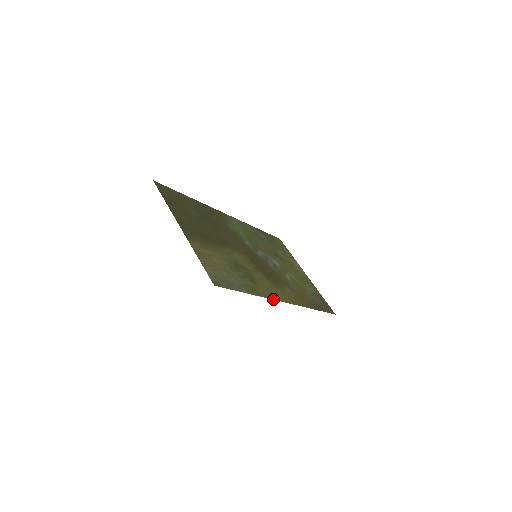
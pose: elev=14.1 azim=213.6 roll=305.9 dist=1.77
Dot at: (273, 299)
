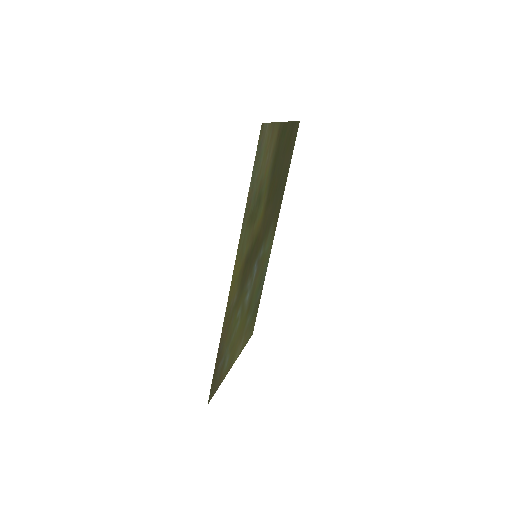
Dot at: (238, 247)
